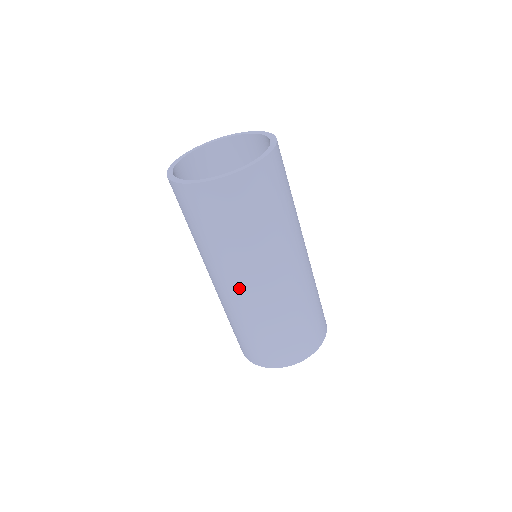
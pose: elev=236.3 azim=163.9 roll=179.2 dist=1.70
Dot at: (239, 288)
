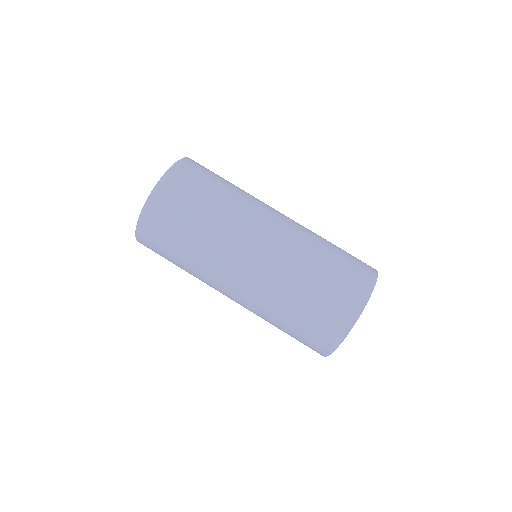
Dot at: (265, 234)
